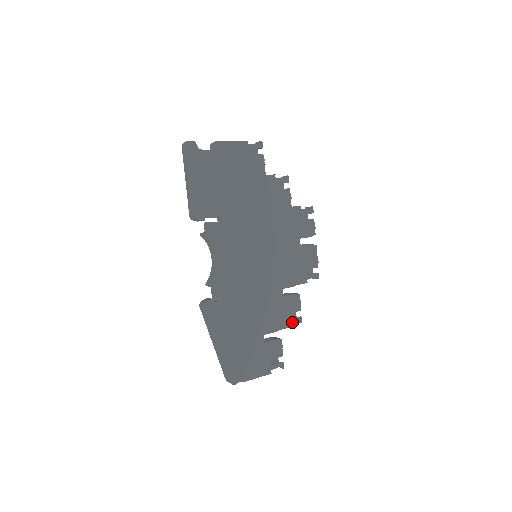
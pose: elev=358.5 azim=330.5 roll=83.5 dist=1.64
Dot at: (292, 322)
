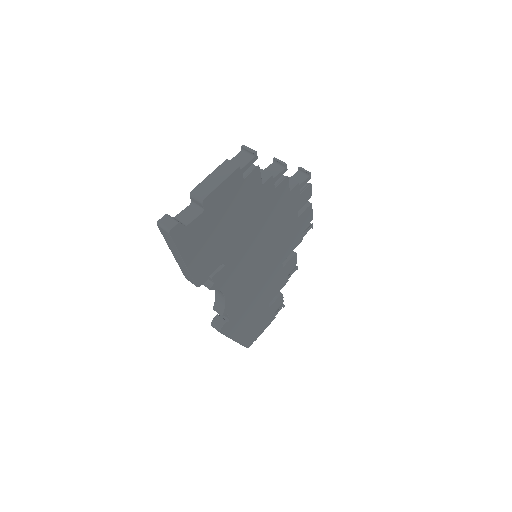
Dot at: (290, 276)
